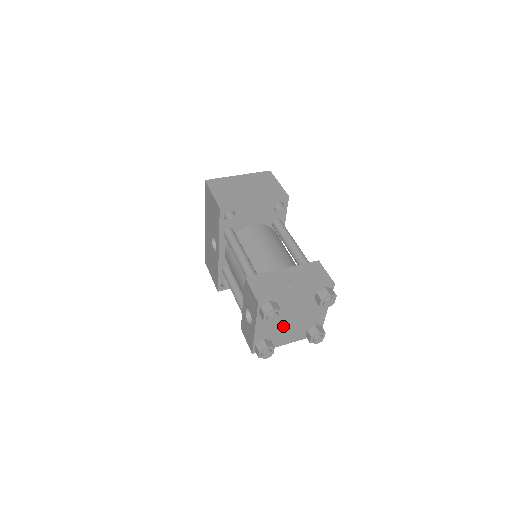
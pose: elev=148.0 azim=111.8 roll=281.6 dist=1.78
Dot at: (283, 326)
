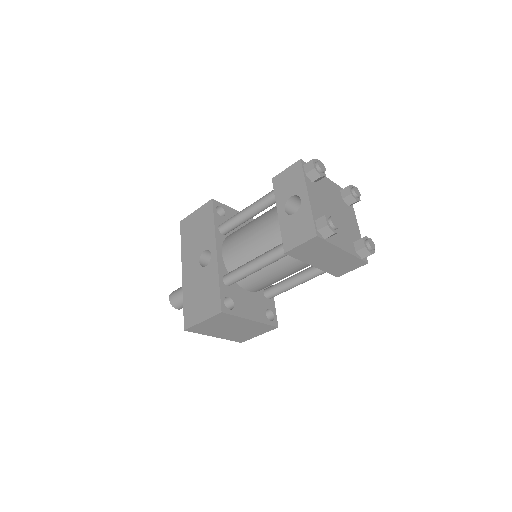
Dot at: occluded
